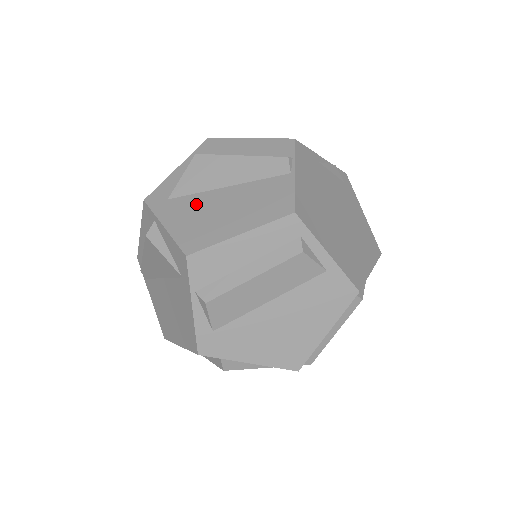
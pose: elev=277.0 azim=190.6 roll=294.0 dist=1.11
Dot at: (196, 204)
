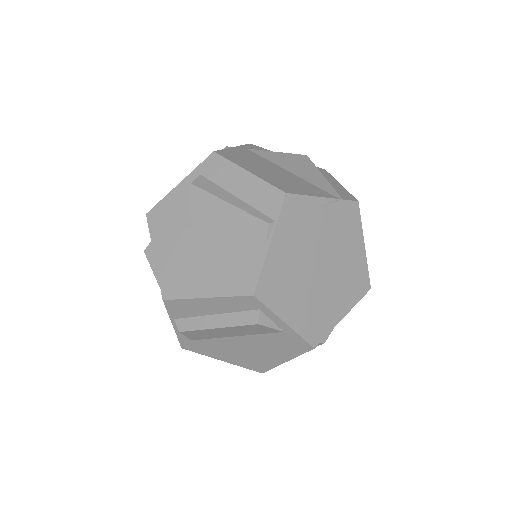
Dot at: (183, 242)
